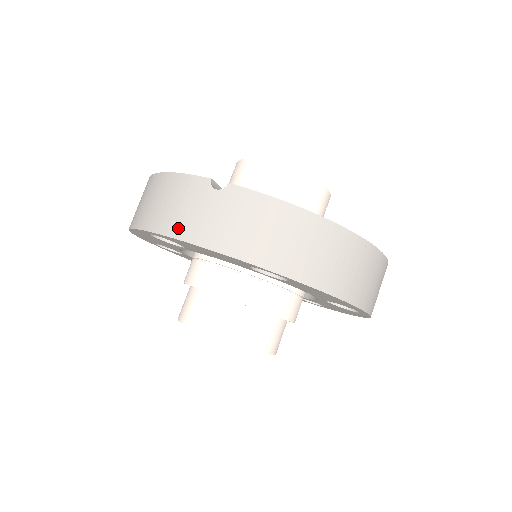
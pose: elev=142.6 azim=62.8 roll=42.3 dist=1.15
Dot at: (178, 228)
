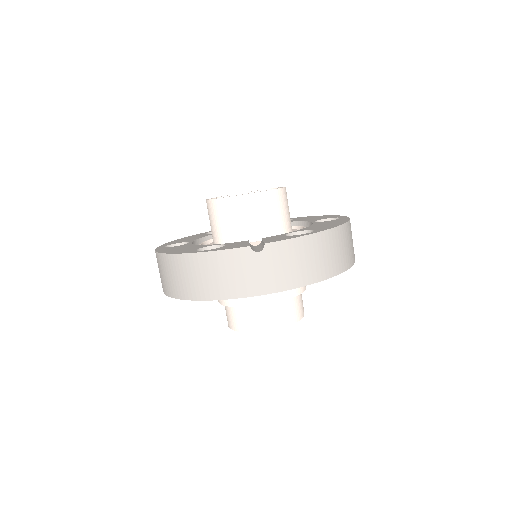
Dot at: (245, 290)
